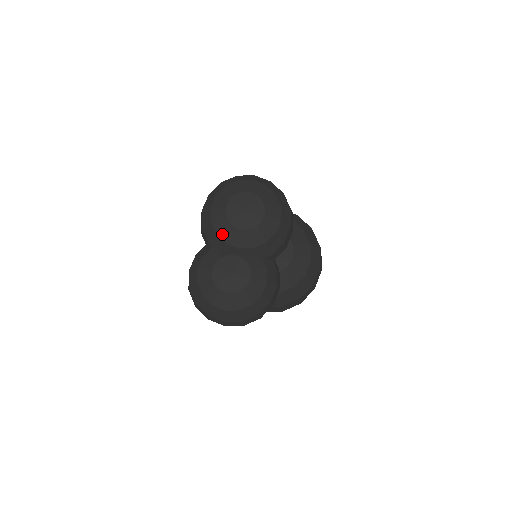
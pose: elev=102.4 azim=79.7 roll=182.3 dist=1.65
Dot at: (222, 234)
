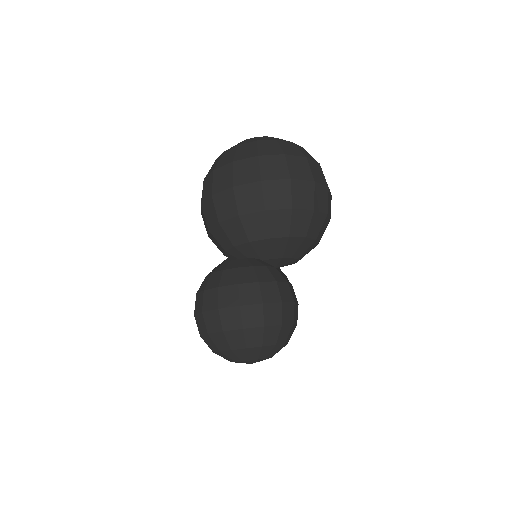
Dot at: occluded
